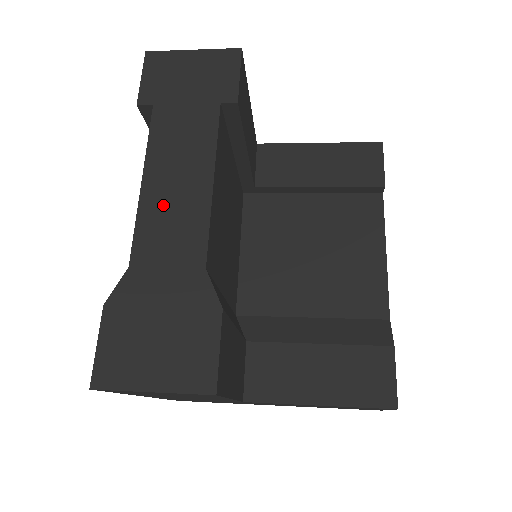
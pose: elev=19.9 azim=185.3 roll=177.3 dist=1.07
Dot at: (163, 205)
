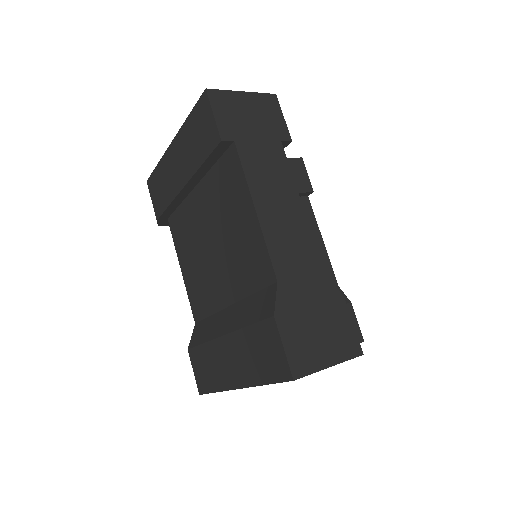
Dot at: (279, 228)
